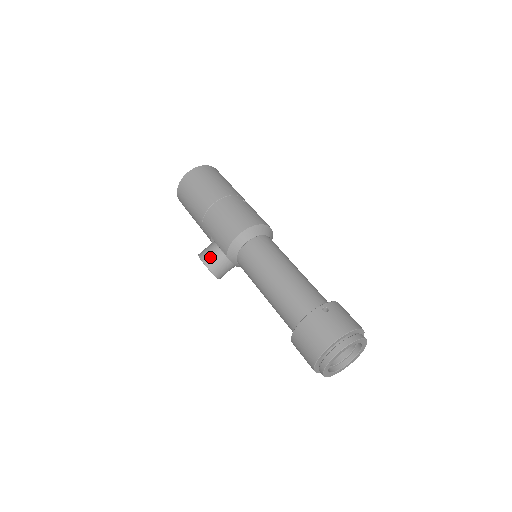
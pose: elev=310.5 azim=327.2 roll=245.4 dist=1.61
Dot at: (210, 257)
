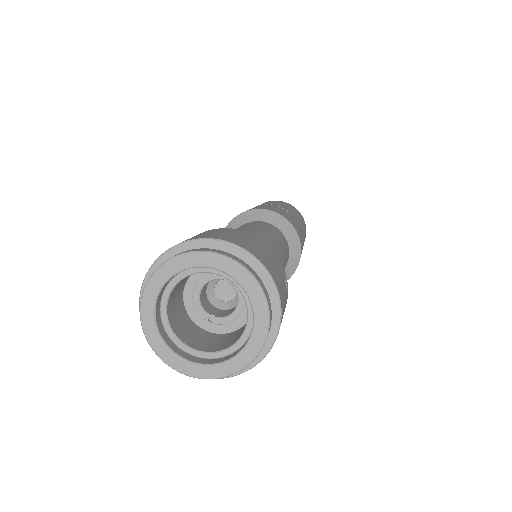
Dot at: occluded
